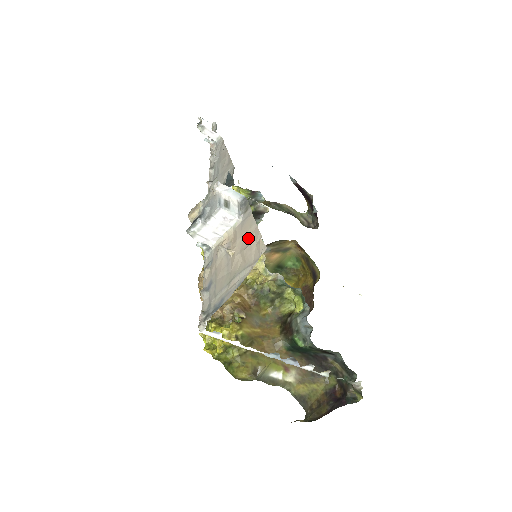
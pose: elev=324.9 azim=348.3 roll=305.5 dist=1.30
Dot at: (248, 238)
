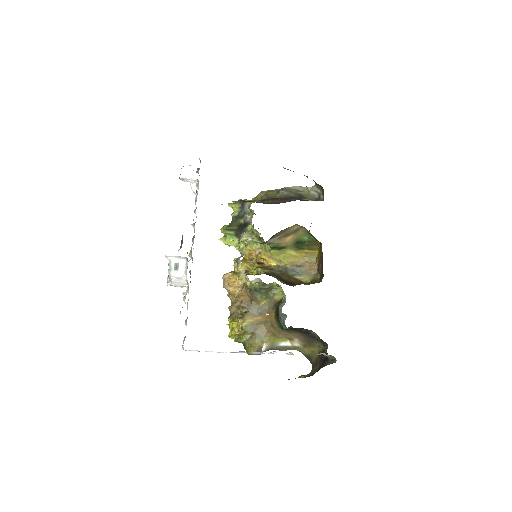
Dot at: occluded
